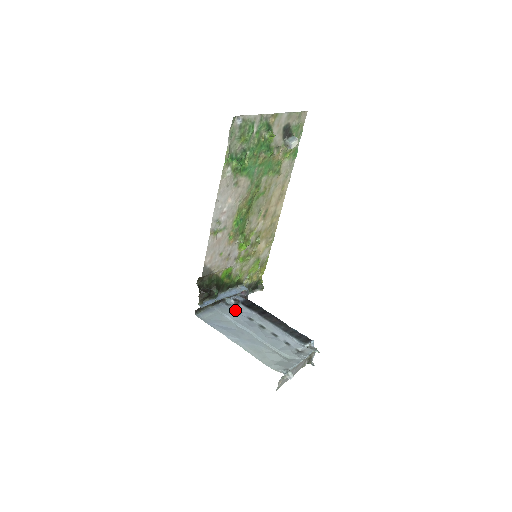
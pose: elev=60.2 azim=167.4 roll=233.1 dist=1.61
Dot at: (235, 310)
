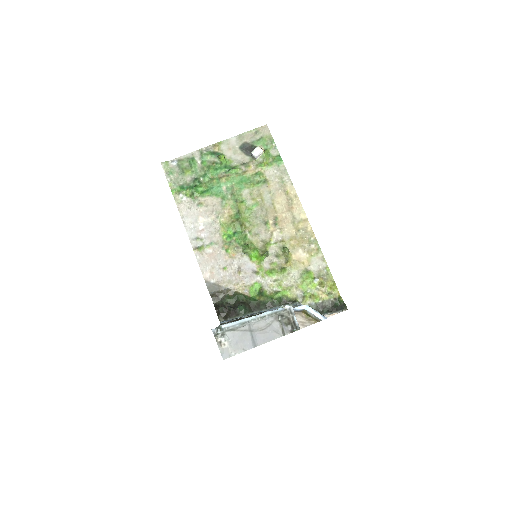
Dot at: occluded
